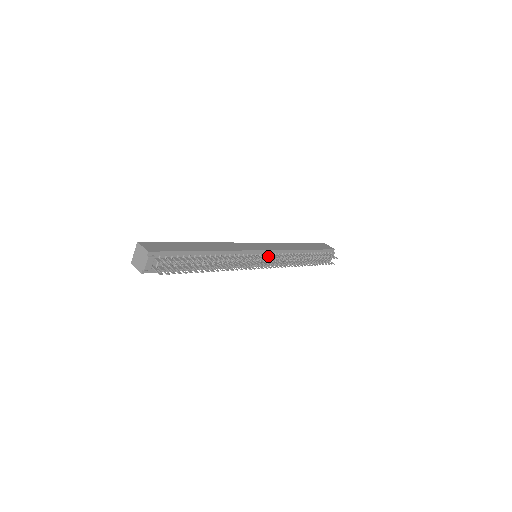
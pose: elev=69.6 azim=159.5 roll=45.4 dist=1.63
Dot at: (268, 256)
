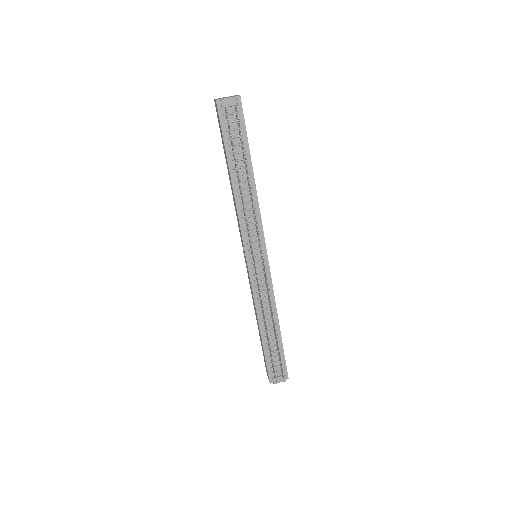
Dot at: (262, 270)
